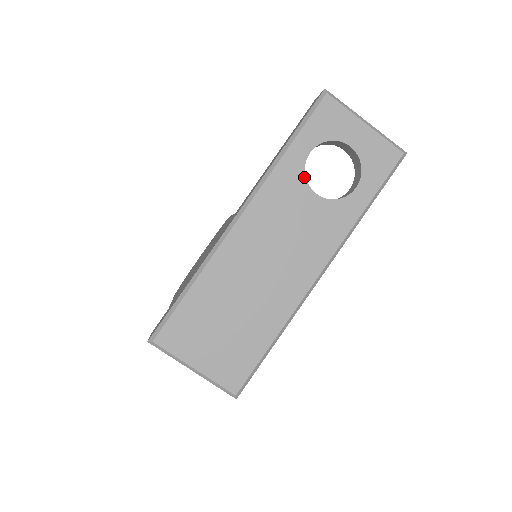
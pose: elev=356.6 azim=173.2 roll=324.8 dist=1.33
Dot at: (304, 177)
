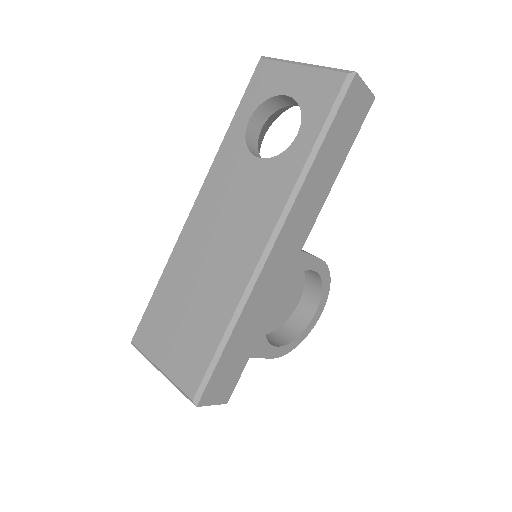
Dot at: (245, 146)
